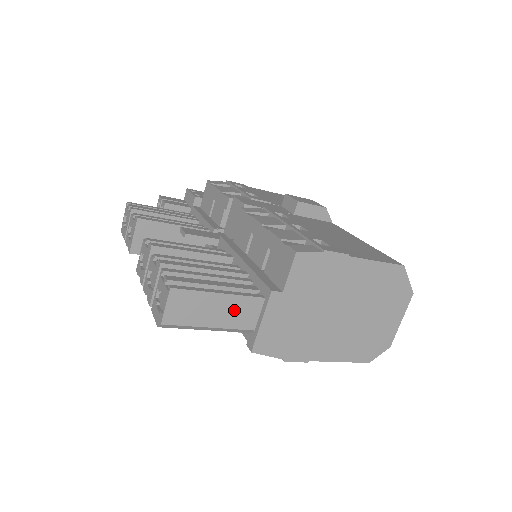
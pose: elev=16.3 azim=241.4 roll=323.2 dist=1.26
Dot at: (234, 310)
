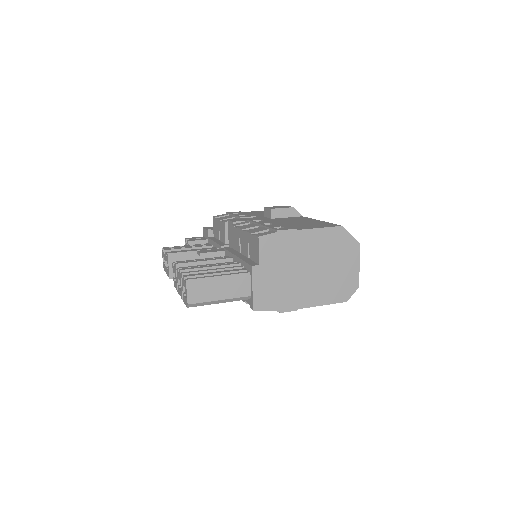
Dot at: (232, 285)
